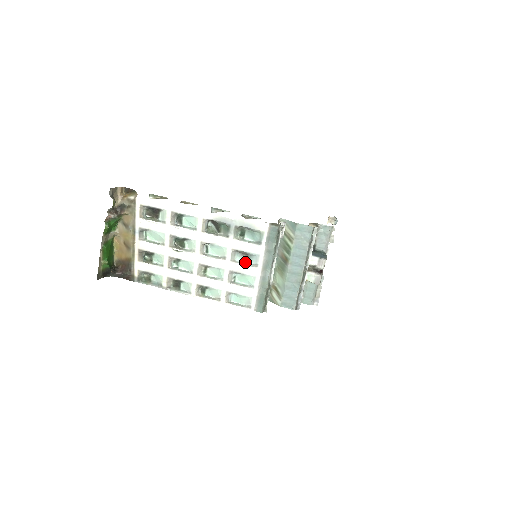
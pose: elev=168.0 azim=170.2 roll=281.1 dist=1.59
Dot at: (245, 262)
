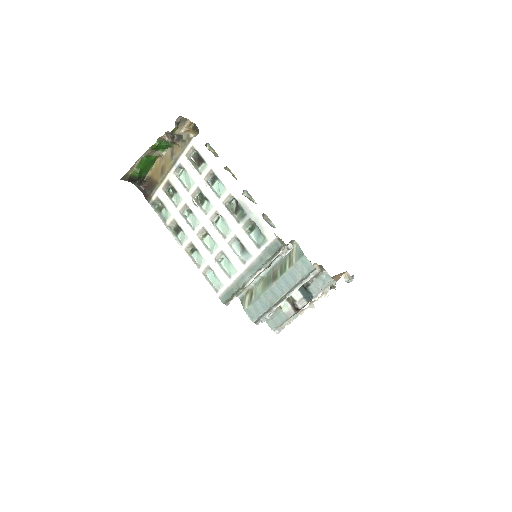
Dot at: (238, 253)
